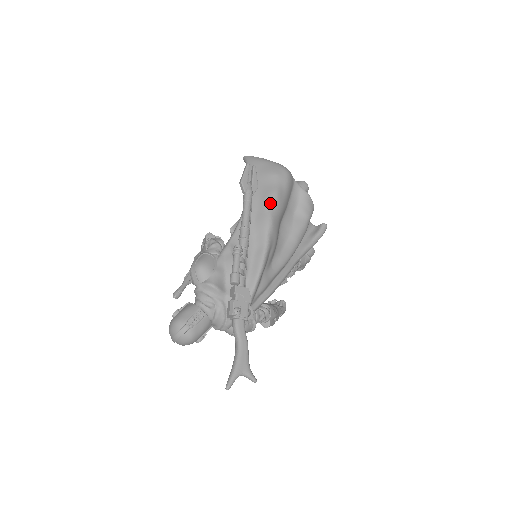
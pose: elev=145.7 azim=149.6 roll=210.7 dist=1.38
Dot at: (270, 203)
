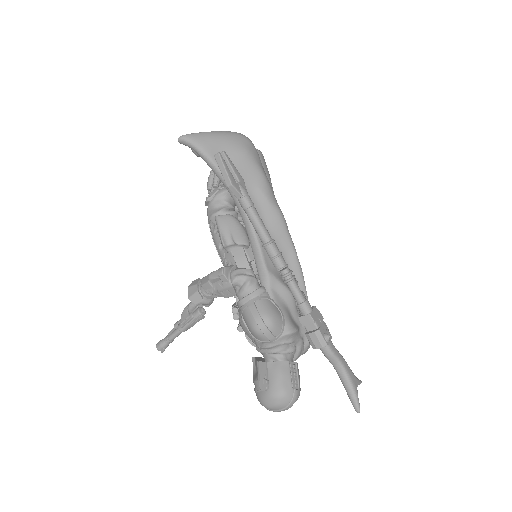
Dot at: (269, 194)
